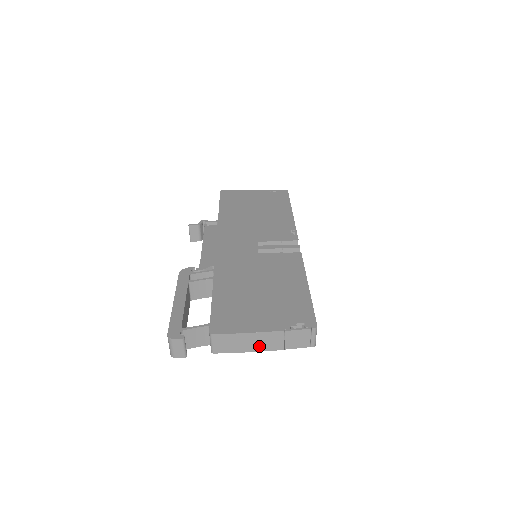
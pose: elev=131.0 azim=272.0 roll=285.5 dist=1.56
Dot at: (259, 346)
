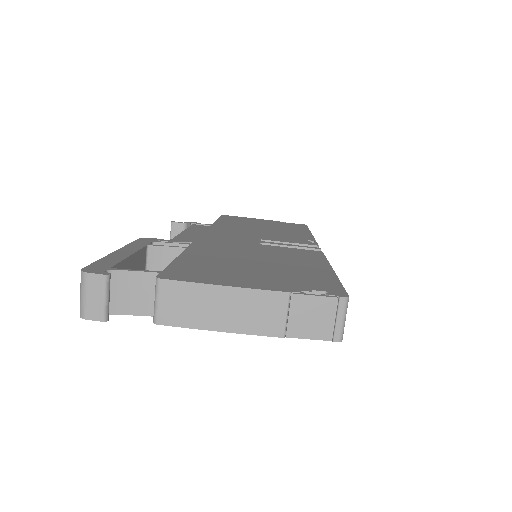
Dot at: (241, 320)
